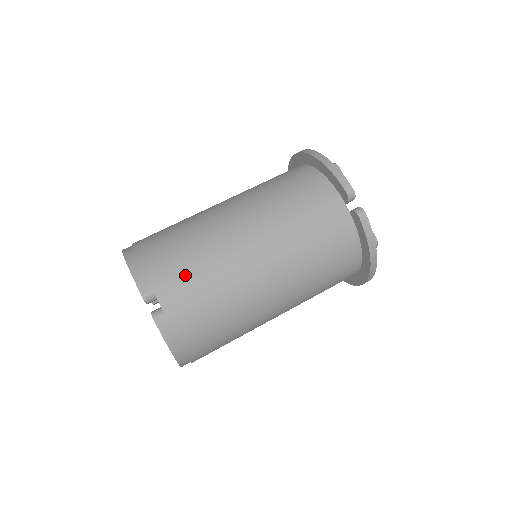
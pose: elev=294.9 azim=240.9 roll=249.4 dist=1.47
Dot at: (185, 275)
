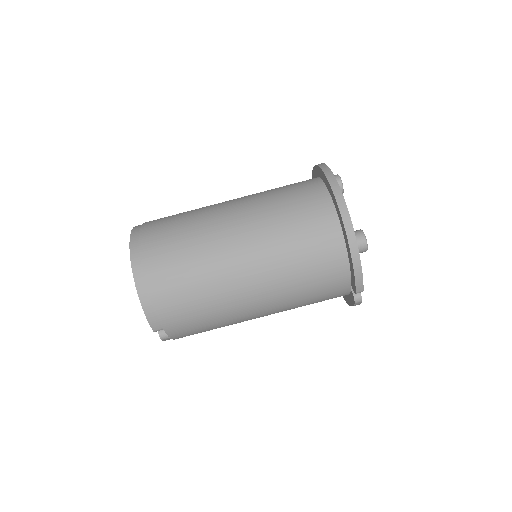
Dot at: (193, 323)
